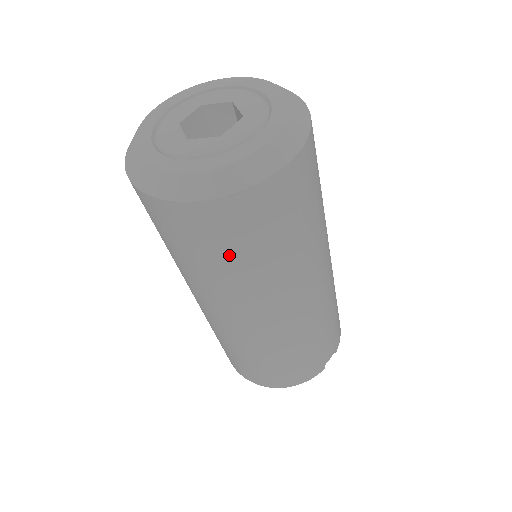
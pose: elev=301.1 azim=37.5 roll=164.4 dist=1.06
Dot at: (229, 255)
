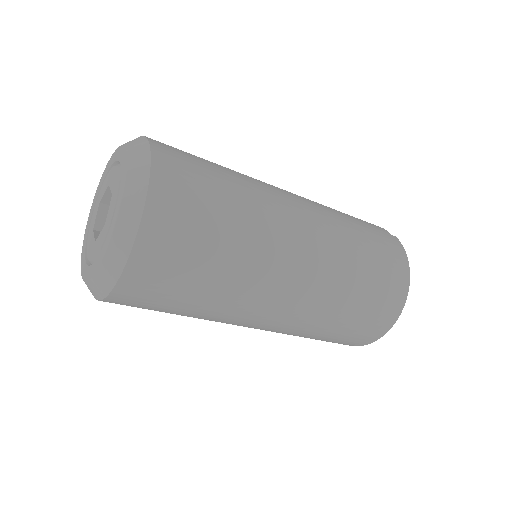
Dot at: (215, 215)
